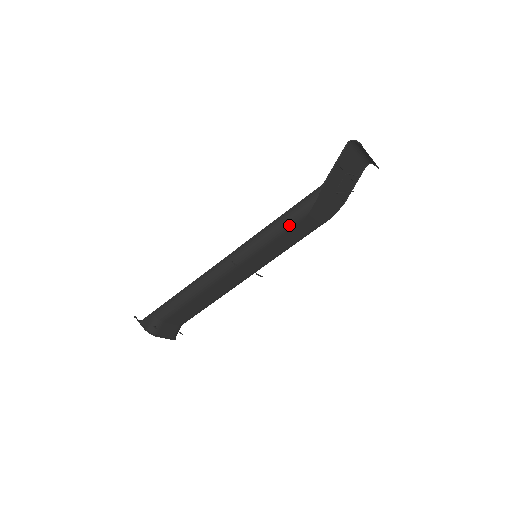
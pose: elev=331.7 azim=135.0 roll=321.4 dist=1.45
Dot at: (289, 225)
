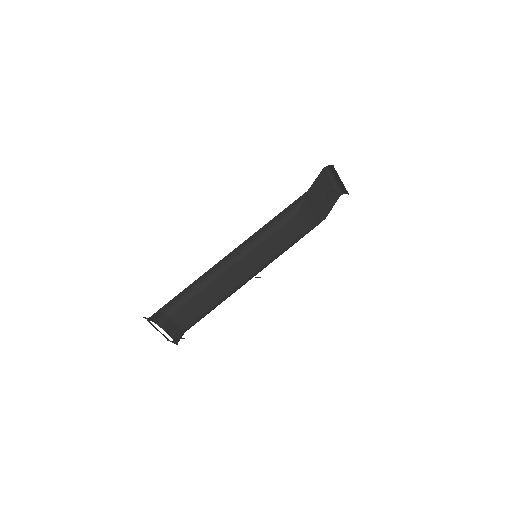
Dot at: (283, 221)
